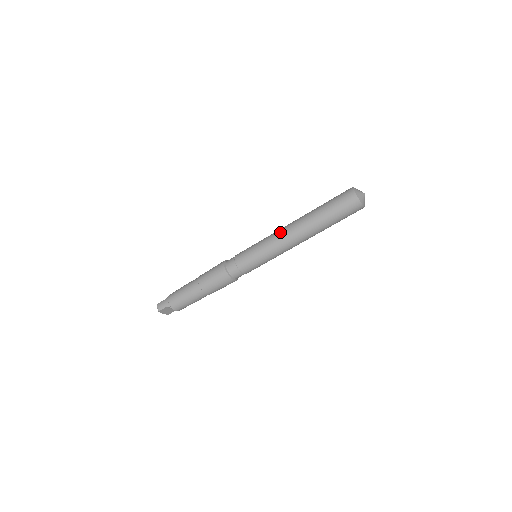
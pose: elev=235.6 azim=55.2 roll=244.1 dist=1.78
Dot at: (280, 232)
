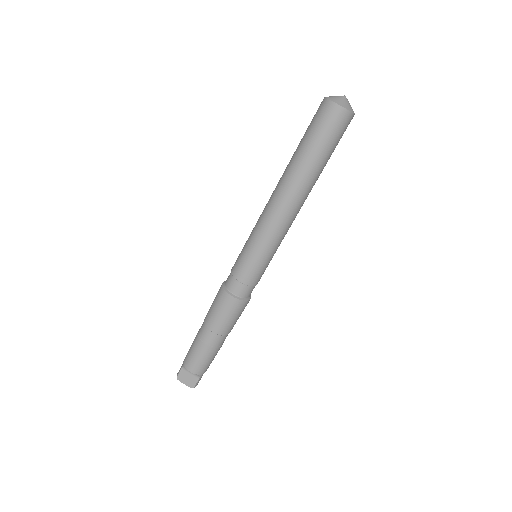
Dot at: occluded
